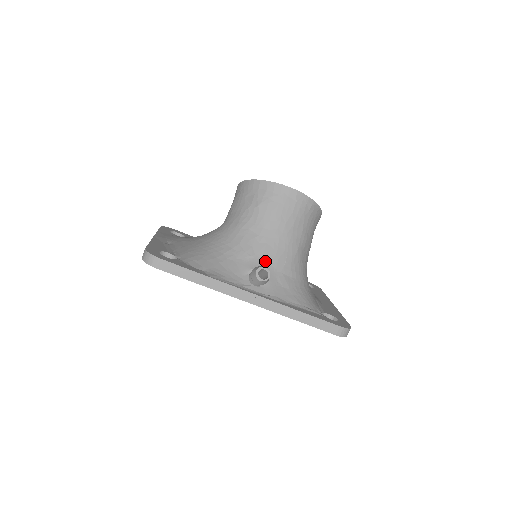
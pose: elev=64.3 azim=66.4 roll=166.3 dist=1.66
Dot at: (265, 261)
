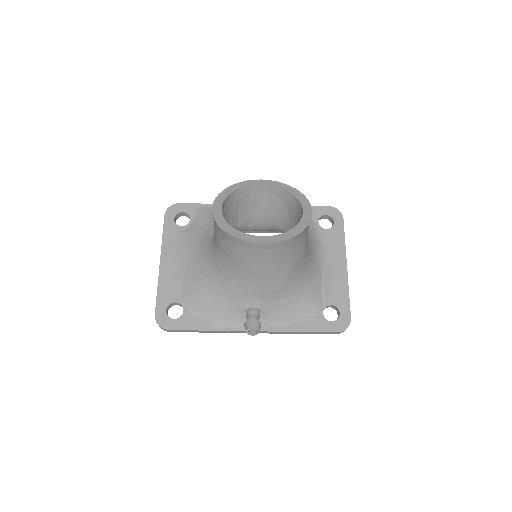
Dot at: (257, 298)
